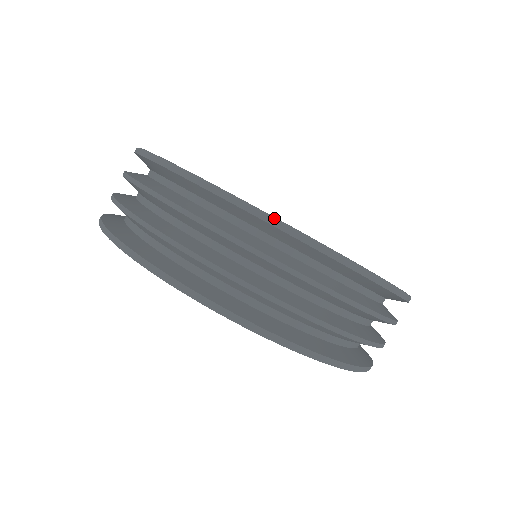
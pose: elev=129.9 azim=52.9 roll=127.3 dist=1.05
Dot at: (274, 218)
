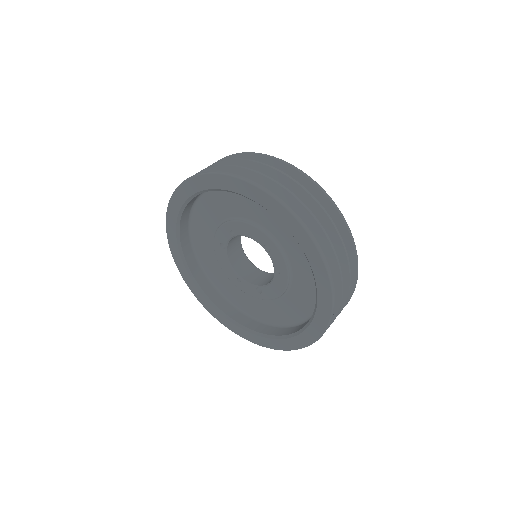
Dot at: (320, 186)
